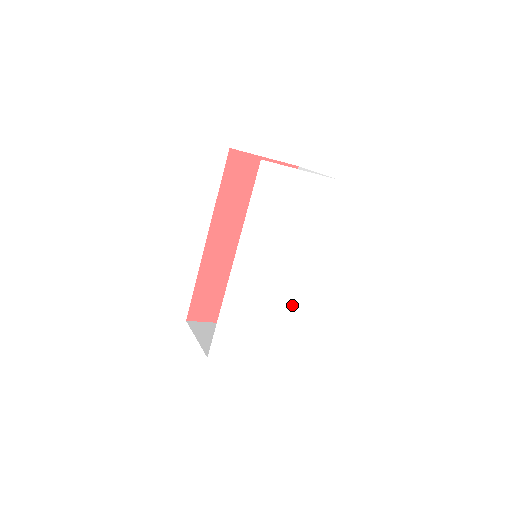
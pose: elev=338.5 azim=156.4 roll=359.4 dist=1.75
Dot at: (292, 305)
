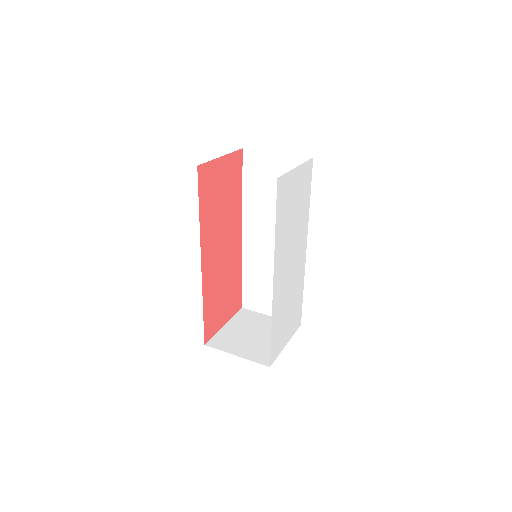
Dot at: (302, 280)
